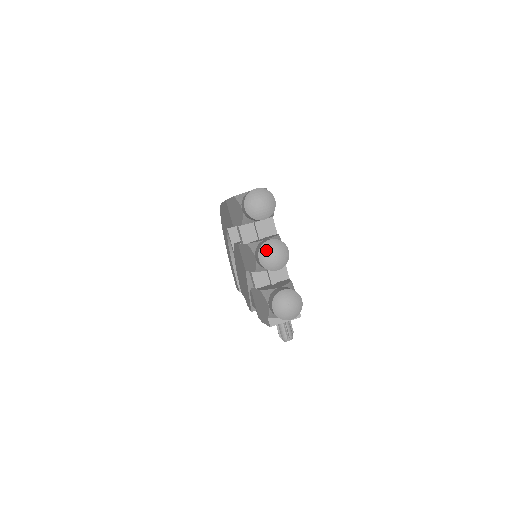
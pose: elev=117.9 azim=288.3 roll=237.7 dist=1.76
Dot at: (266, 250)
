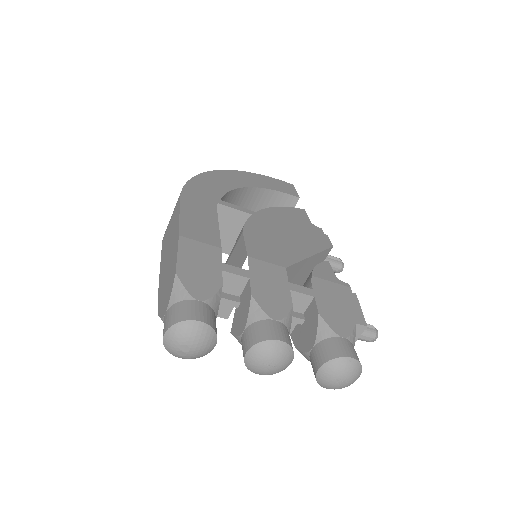
Dot at: (255, 368)
